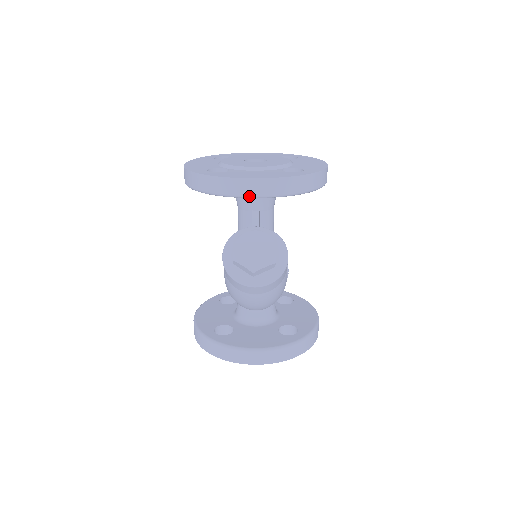
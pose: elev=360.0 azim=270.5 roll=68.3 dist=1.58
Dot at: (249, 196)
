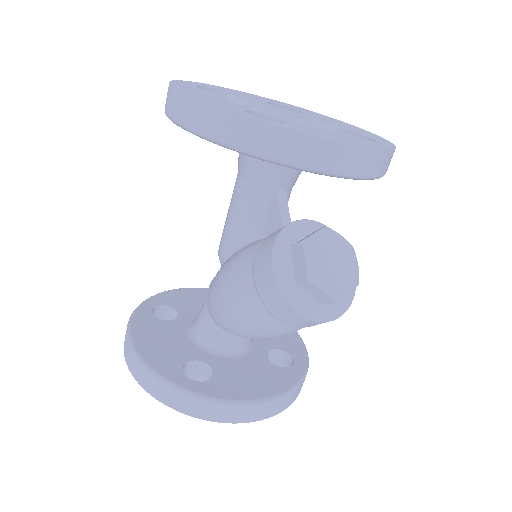
Dot at: (340, 174)
